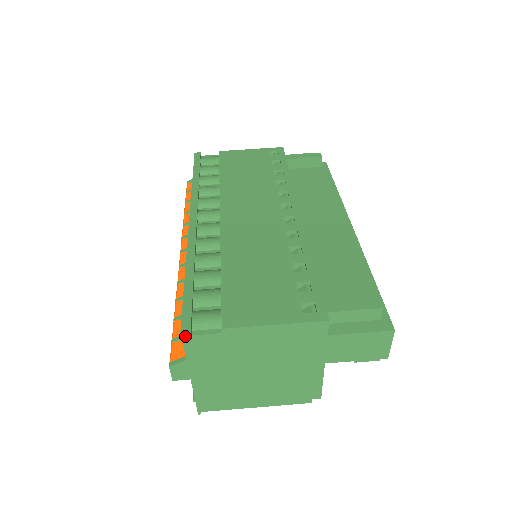
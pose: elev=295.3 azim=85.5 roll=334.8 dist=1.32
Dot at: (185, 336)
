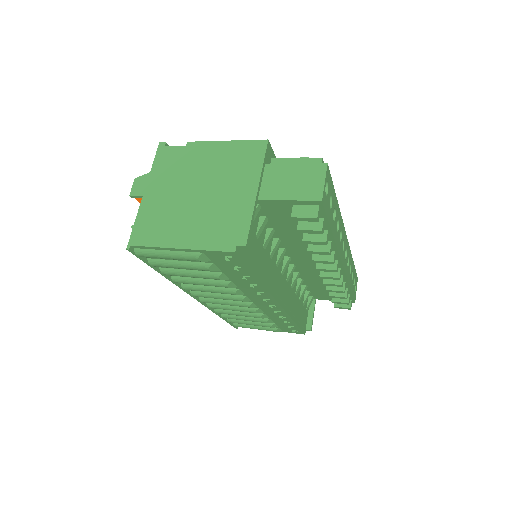
Dot at: (160, 147)
